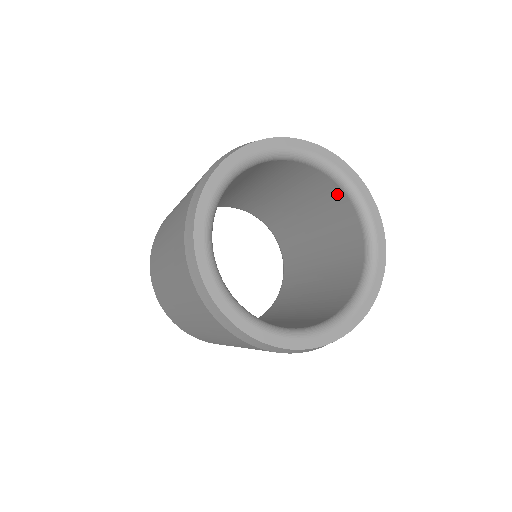
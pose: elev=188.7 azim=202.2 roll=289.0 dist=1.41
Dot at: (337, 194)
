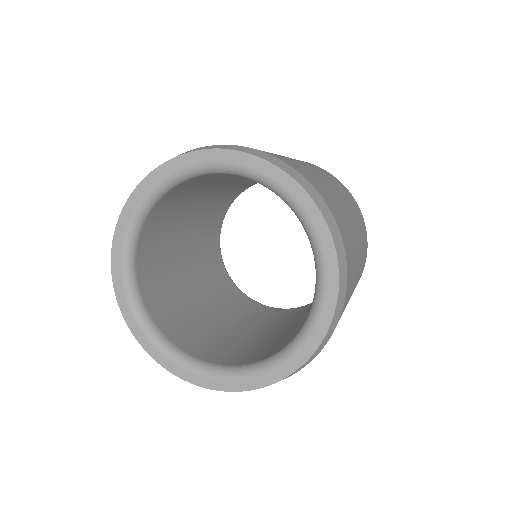
Dot at: occluded
